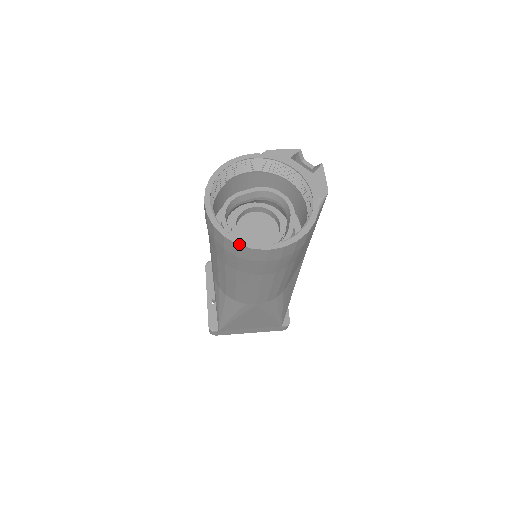
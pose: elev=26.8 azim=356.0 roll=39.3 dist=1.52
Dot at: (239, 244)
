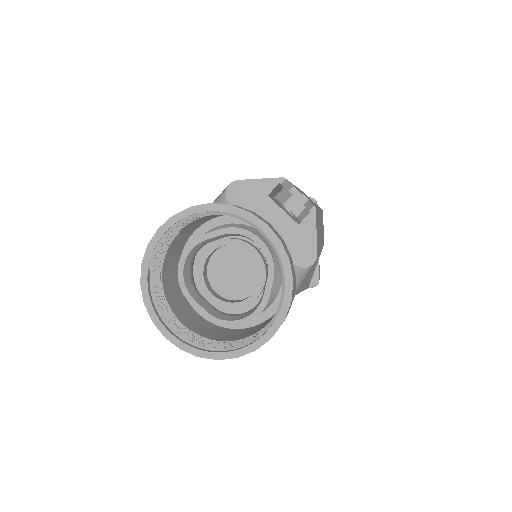
Dot at: (182, 349)
